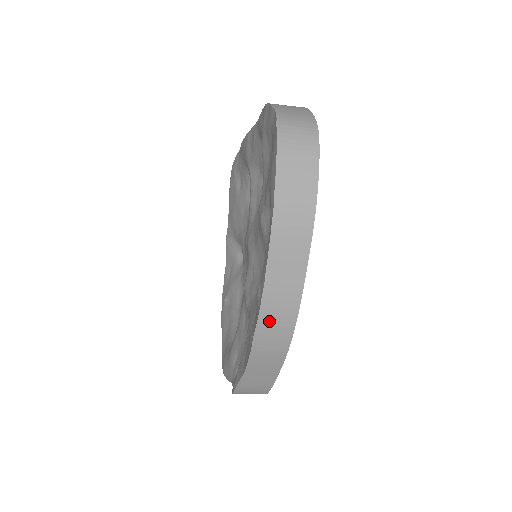
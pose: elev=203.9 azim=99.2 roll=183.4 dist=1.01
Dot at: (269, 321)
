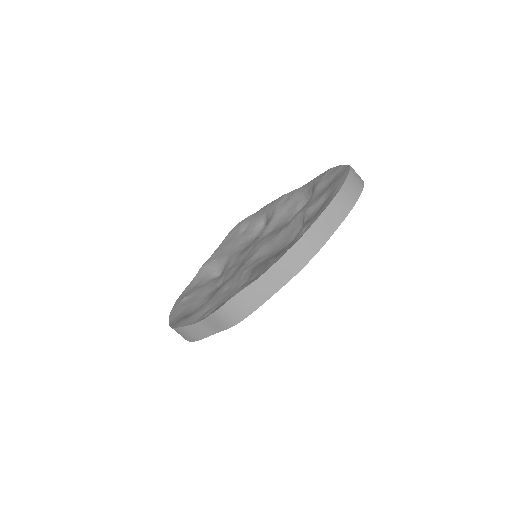
Dot at: (304, 244)
